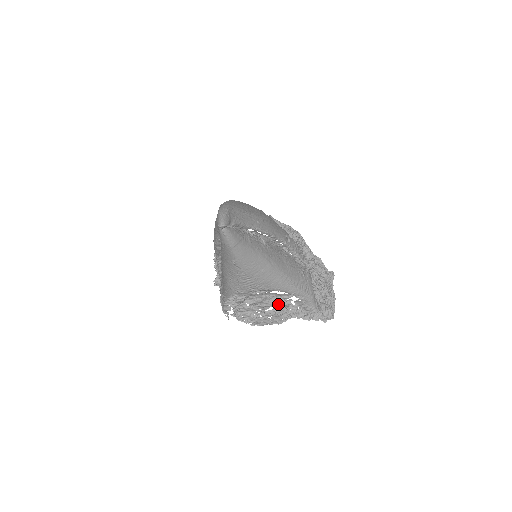
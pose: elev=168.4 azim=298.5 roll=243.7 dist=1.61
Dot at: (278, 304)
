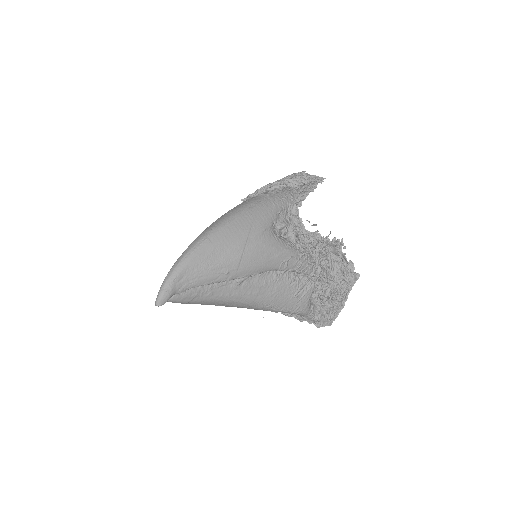
Dot at: occluded
